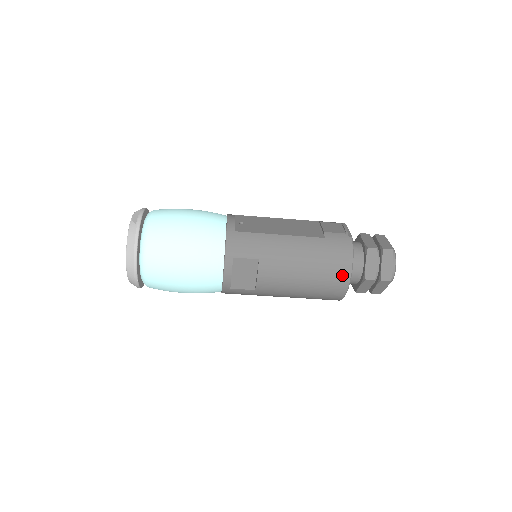
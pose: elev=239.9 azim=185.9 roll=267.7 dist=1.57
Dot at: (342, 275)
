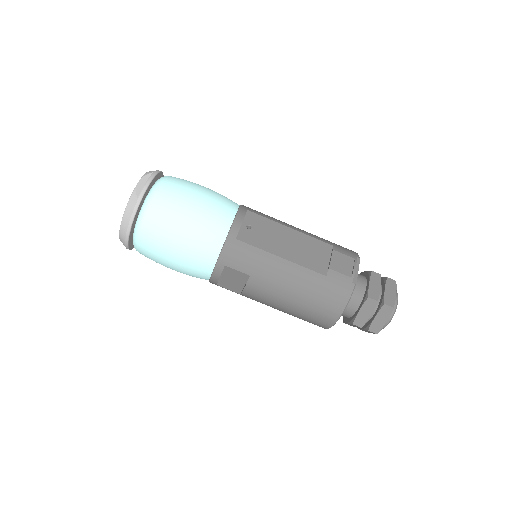
Dot at: (328, 317)
